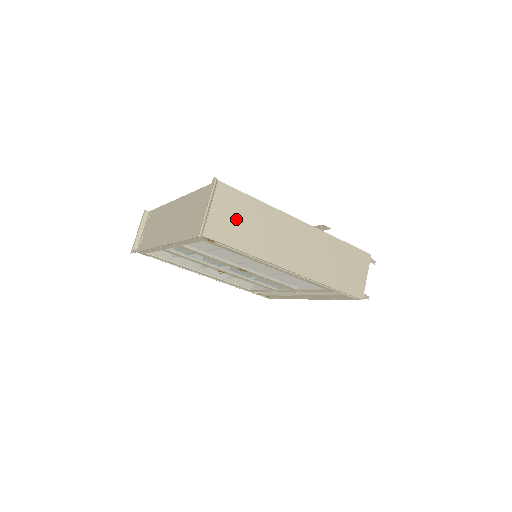
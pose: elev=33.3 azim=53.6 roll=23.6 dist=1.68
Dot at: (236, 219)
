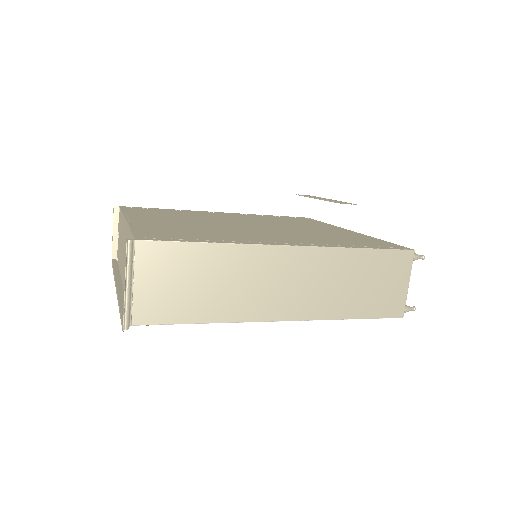
Dot at: (178, 284)
